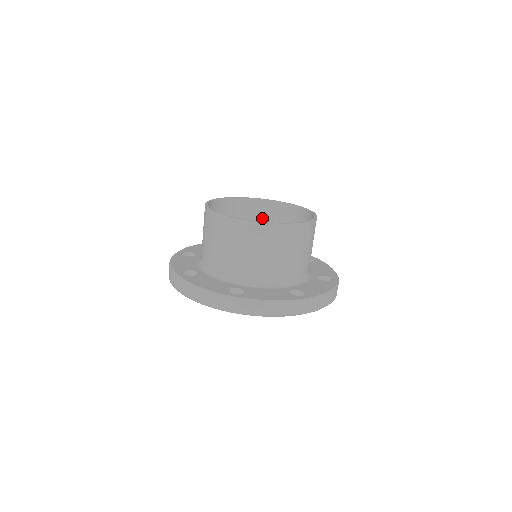
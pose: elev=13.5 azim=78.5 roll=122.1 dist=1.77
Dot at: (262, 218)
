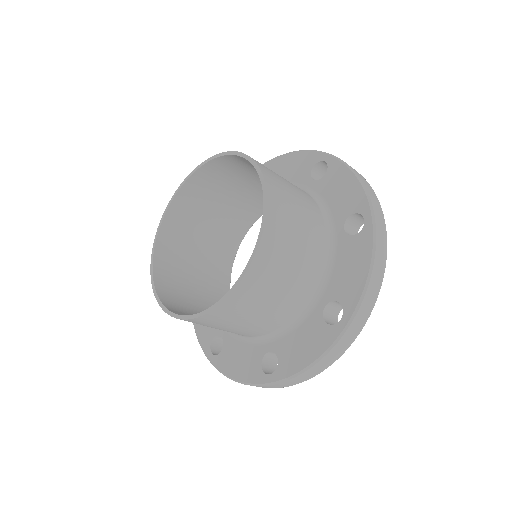
Dot at: occluded
